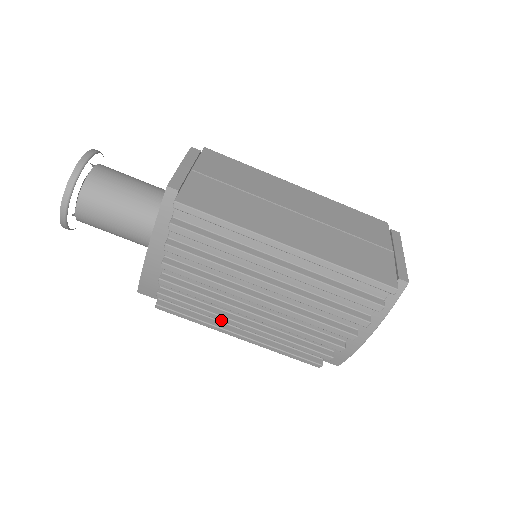
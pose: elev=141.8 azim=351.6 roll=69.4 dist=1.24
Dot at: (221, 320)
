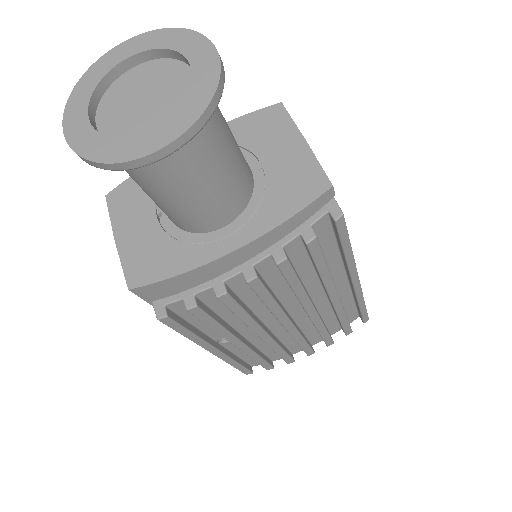
Dot at: (226, 338)
